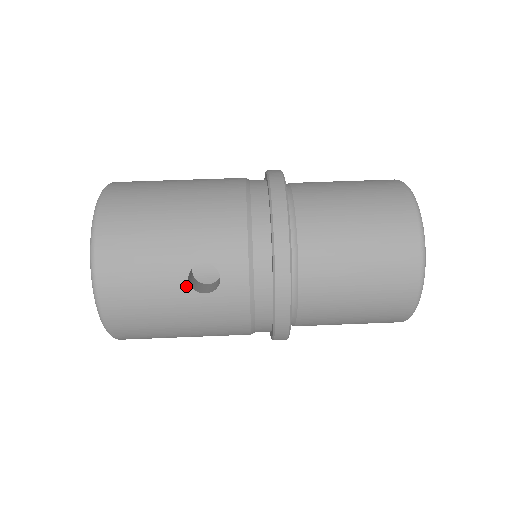
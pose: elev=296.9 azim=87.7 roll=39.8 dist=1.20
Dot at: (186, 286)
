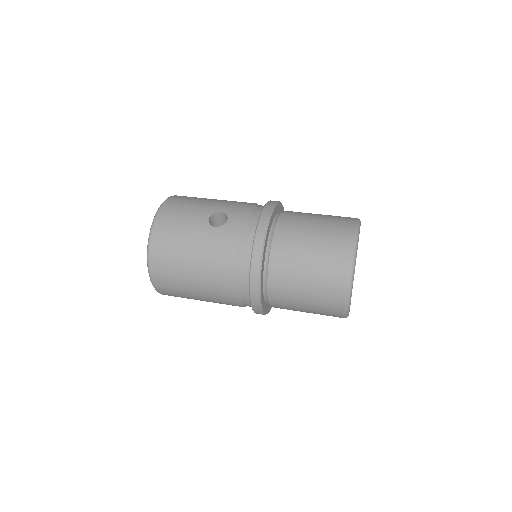
Dot at: (206, 221)
